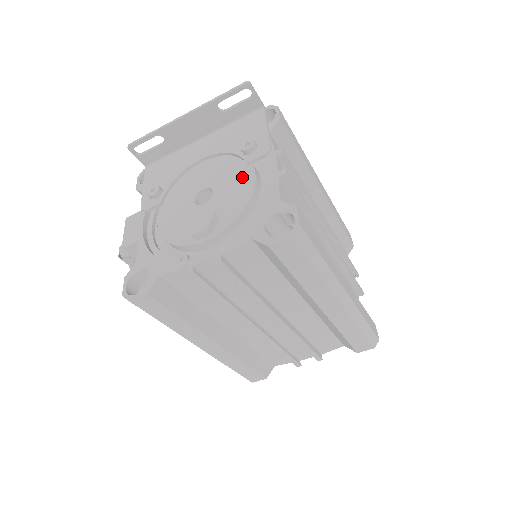
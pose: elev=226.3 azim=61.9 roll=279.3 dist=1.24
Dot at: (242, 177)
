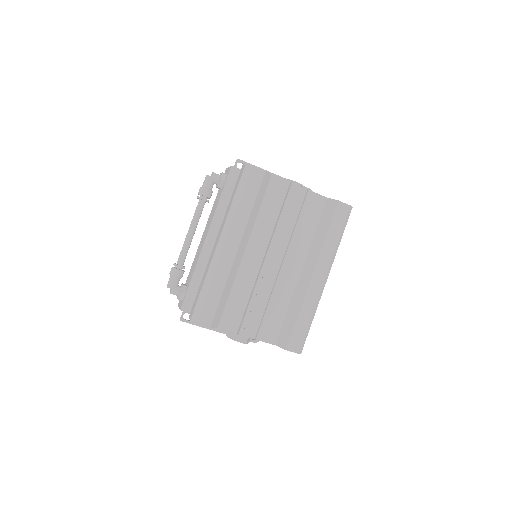
Dot at: occluded
